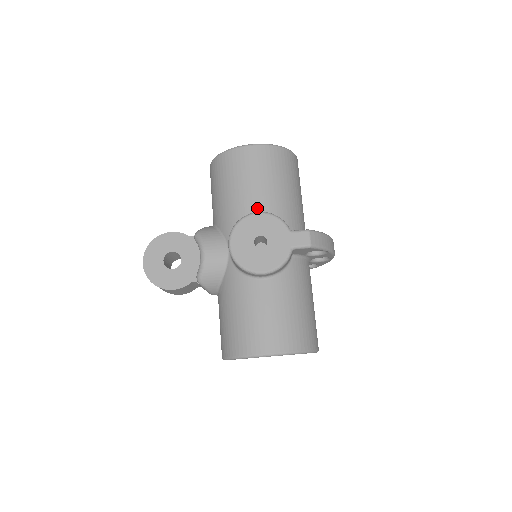
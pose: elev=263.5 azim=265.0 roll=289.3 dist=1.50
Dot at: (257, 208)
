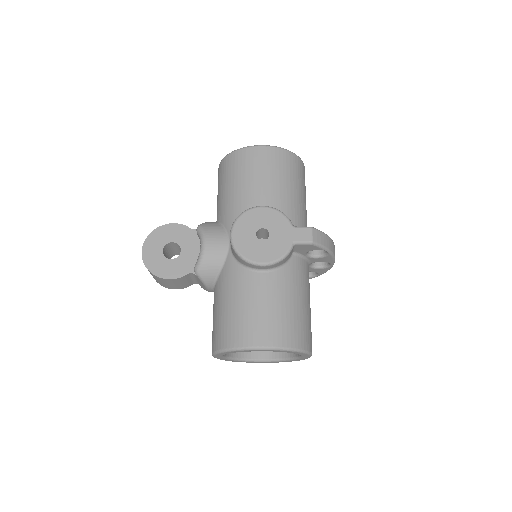
Dot at: (262, 204)
